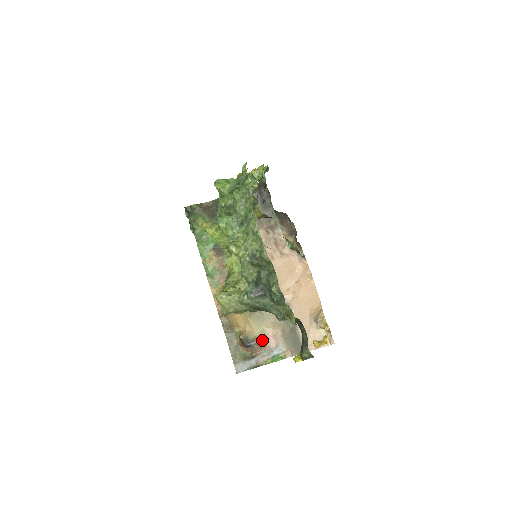
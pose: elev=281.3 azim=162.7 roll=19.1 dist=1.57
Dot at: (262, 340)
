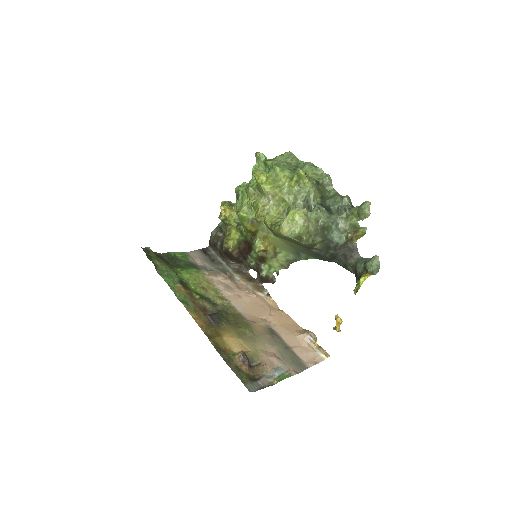
Dot at: (261, 361)
